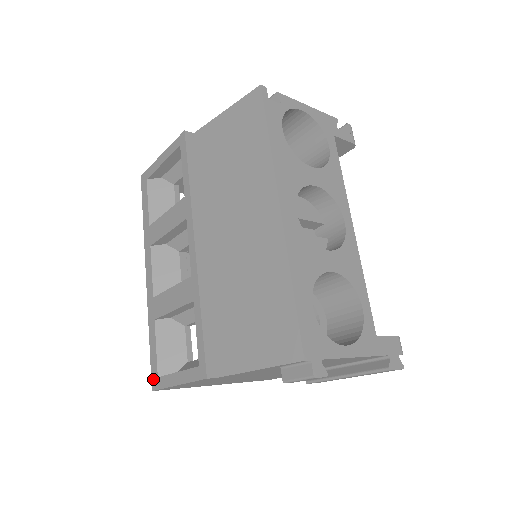
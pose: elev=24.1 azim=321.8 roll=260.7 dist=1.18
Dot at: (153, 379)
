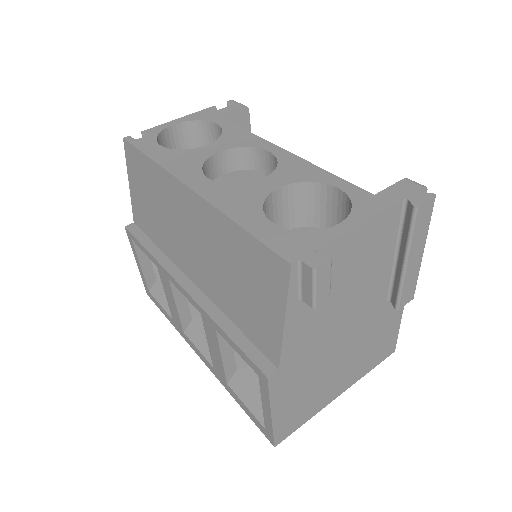
Dot at: (266, 435)
